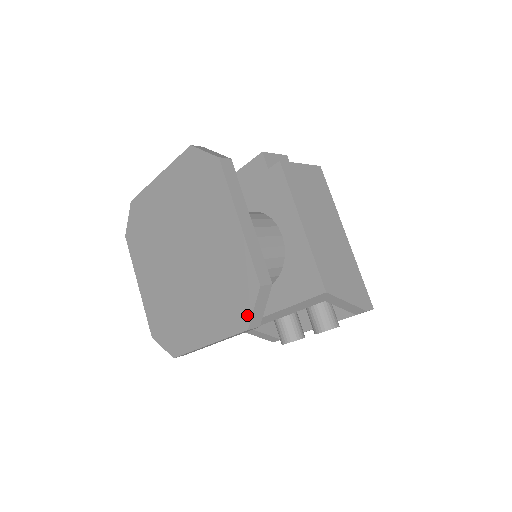
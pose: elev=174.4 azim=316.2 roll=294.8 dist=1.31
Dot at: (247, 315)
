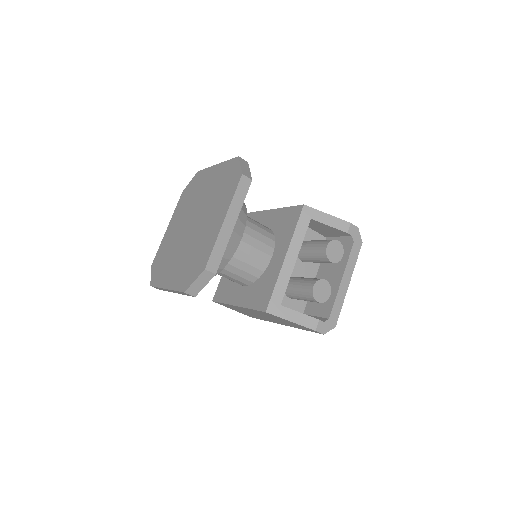
Dot at: (238, 172)
